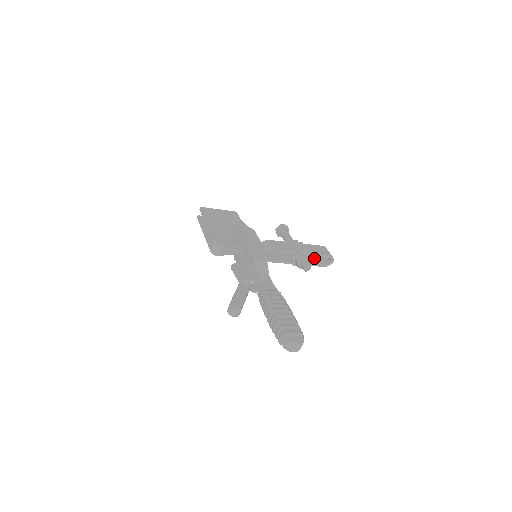
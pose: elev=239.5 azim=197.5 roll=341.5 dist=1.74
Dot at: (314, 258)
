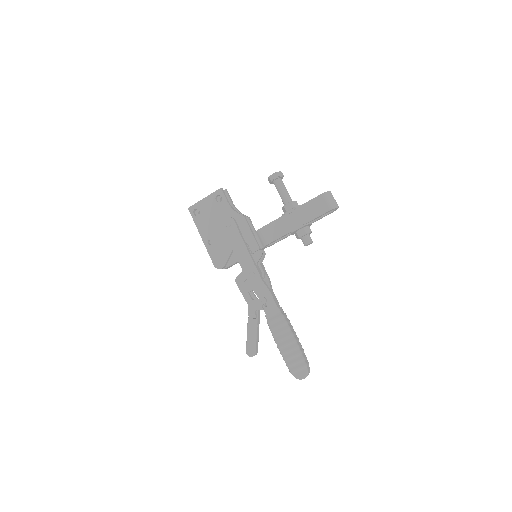
Dot at: occluded
